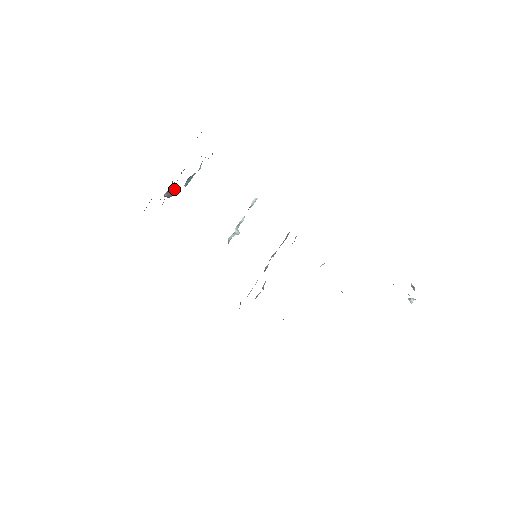
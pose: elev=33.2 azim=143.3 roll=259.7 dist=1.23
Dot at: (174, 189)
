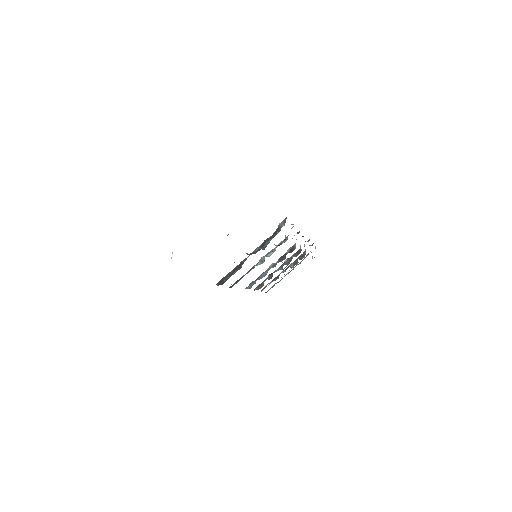
Dot at: occluded
